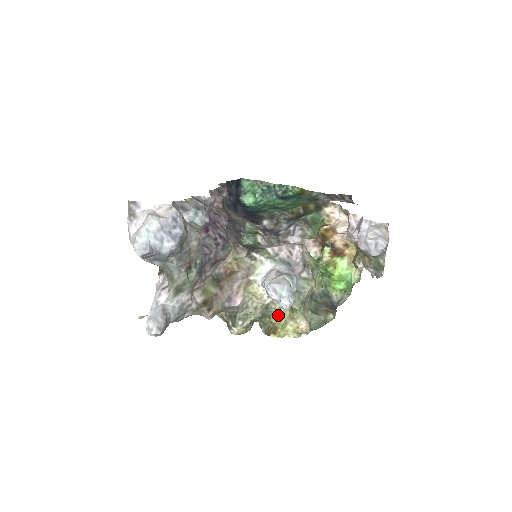
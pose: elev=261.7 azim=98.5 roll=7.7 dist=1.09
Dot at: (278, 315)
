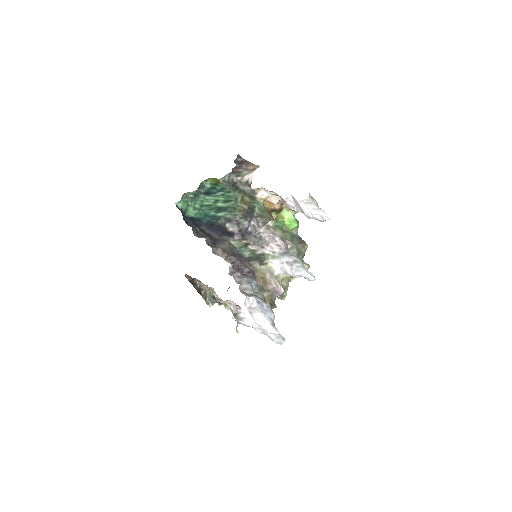
Dot at: occluded
